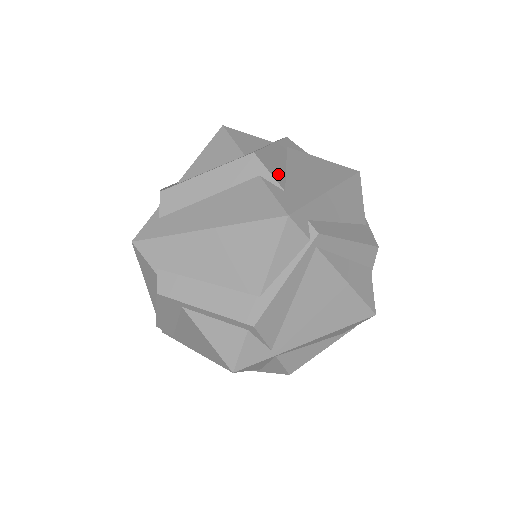
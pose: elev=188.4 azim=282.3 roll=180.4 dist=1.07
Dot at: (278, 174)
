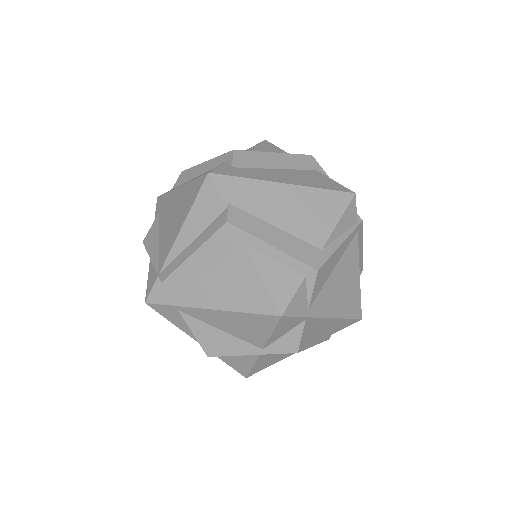
Dot at: occluded
